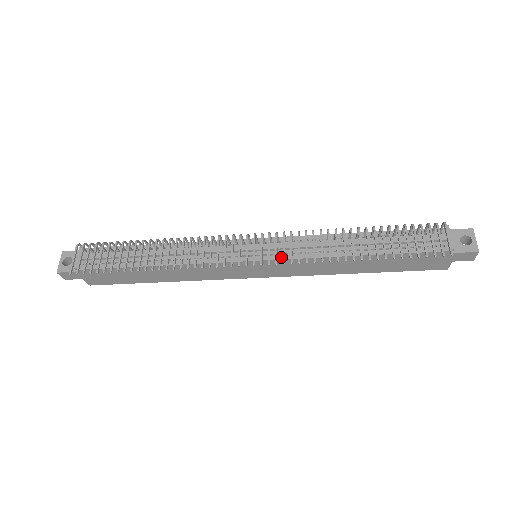
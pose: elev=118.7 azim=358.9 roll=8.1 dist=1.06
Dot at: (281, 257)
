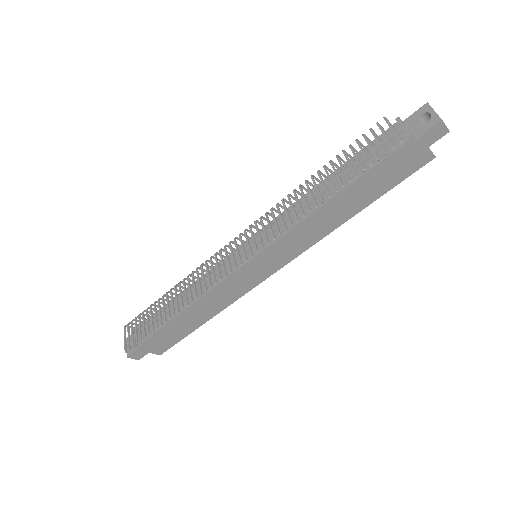
Dot at: (269, 244)
